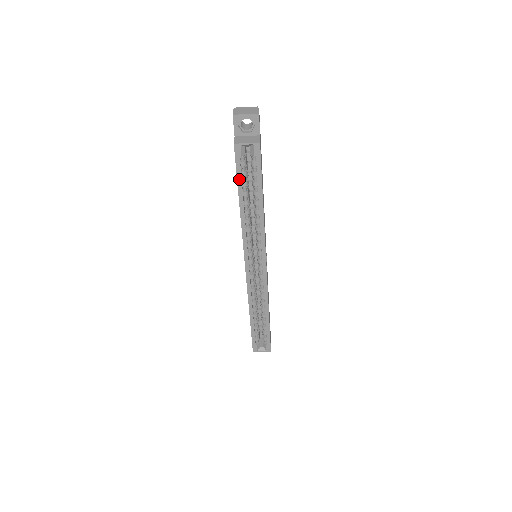
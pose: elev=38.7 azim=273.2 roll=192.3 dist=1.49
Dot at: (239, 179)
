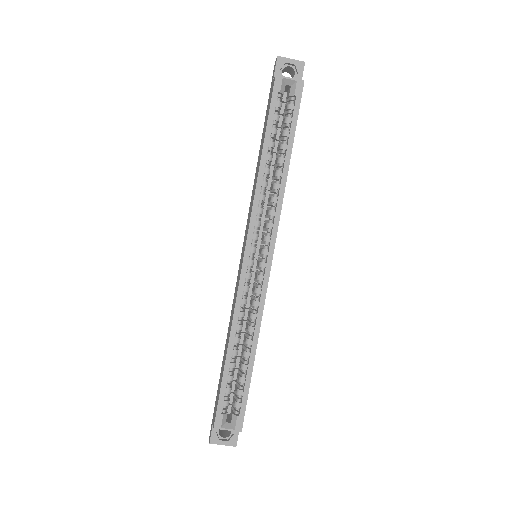
Dot at: (270, 120)
